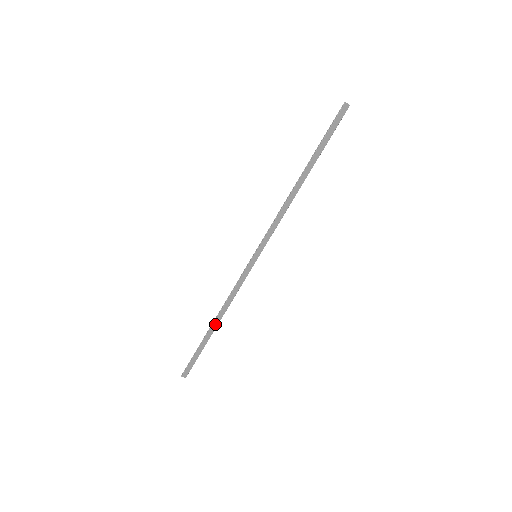
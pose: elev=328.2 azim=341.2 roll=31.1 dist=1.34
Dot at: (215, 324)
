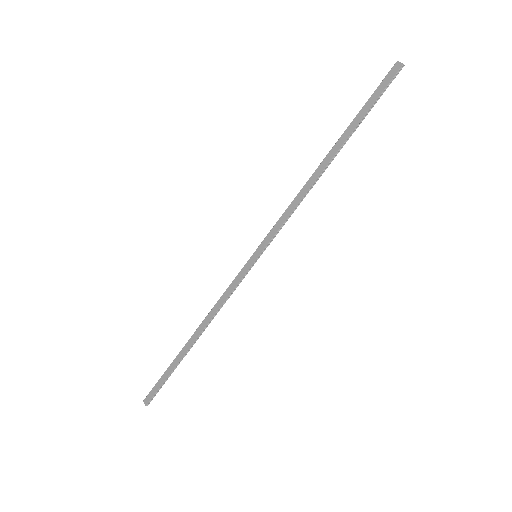
Dot at: (193, 339)
